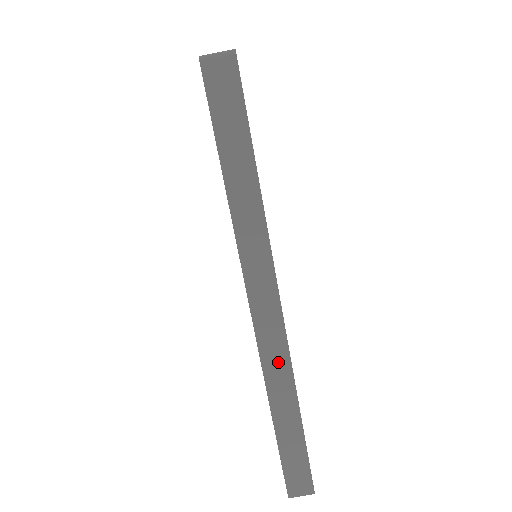
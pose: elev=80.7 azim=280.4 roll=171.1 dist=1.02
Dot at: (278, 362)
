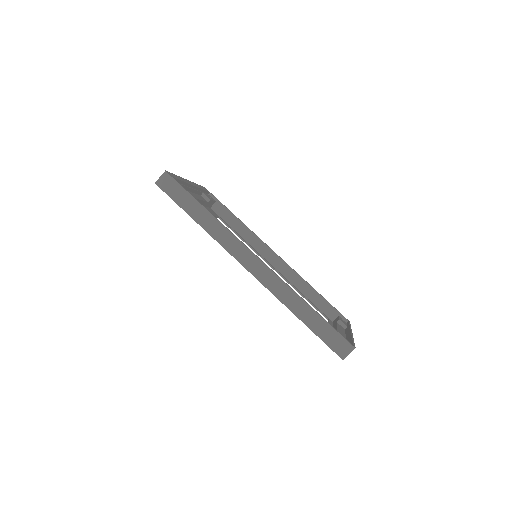
Dot at: (275, 284)
